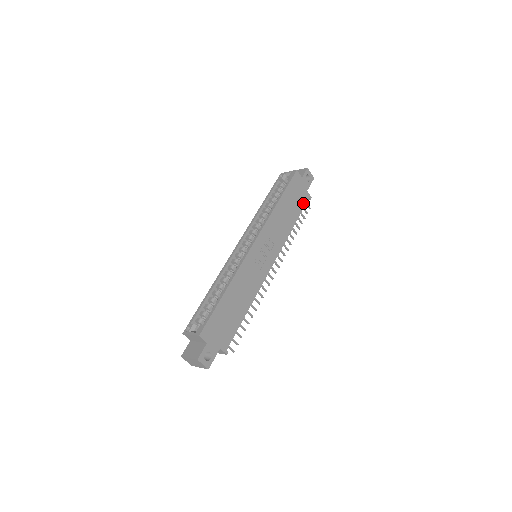
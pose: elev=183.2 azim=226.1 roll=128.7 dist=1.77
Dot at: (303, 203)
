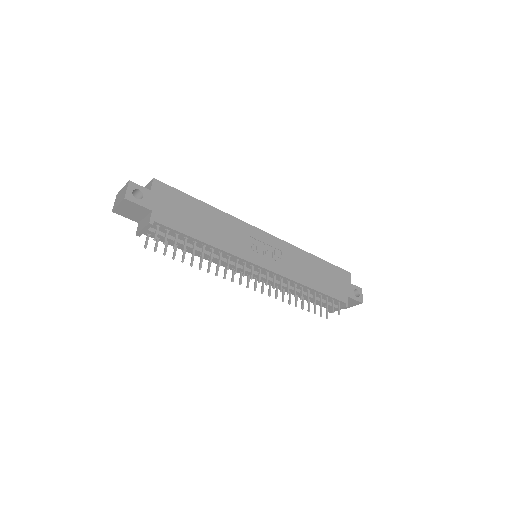
Dot at: (336, 295)
